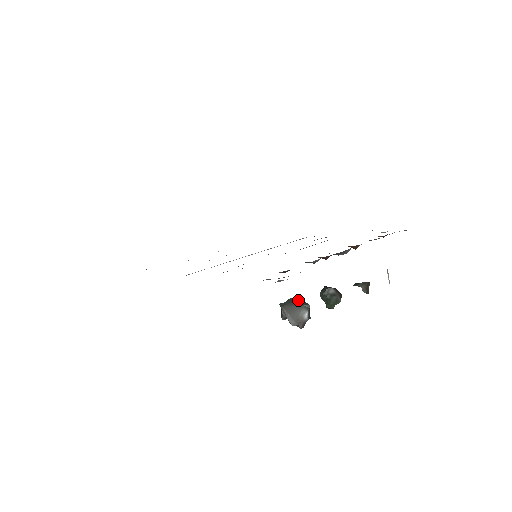
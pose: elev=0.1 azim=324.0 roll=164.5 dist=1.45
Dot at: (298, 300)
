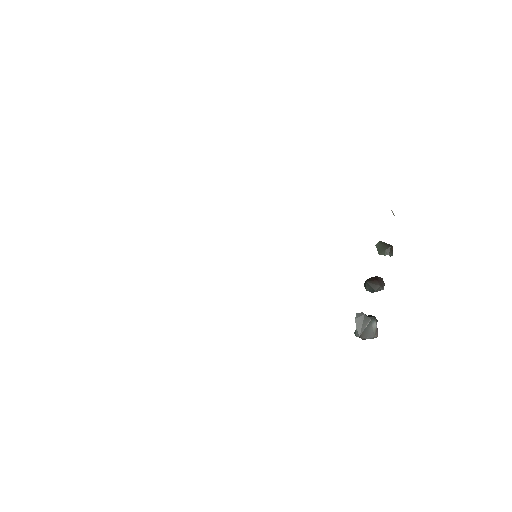
Dot at: (364, 319)
